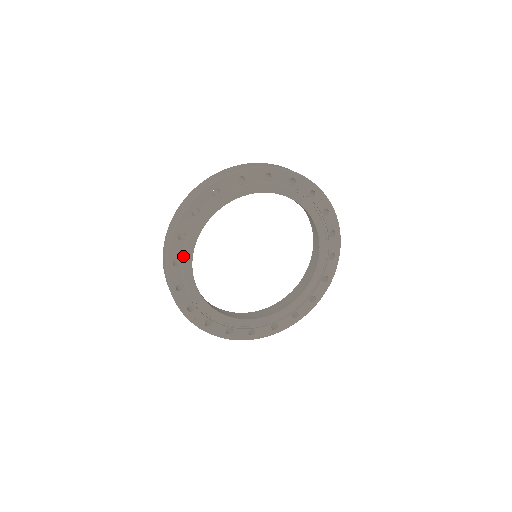
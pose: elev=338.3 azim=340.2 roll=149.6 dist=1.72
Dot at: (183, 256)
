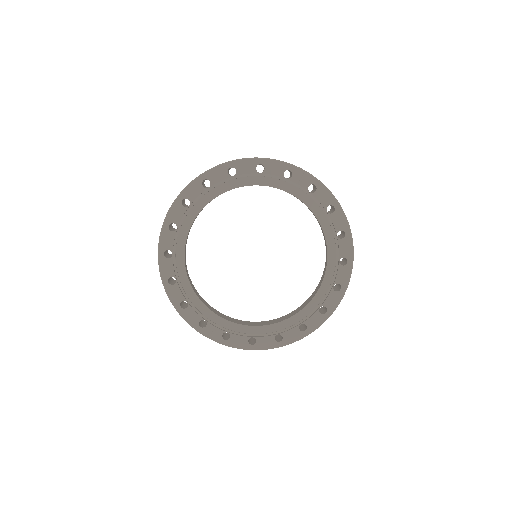
Dot at: (176, 273)
